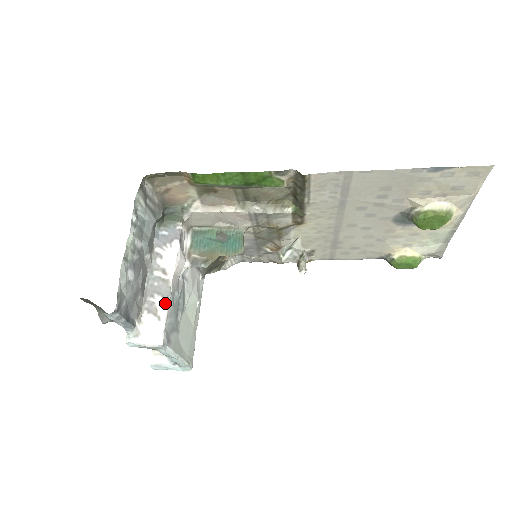
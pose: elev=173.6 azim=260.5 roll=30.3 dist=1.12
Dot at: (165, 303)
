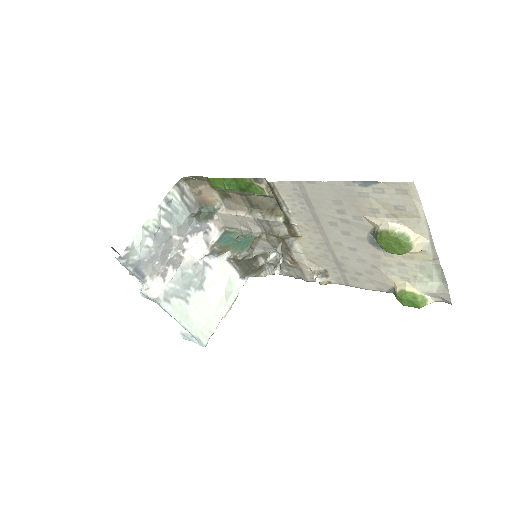
Dot at: (173, 272)
